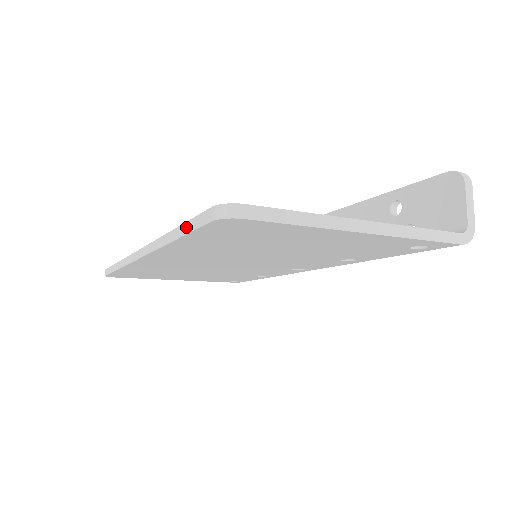
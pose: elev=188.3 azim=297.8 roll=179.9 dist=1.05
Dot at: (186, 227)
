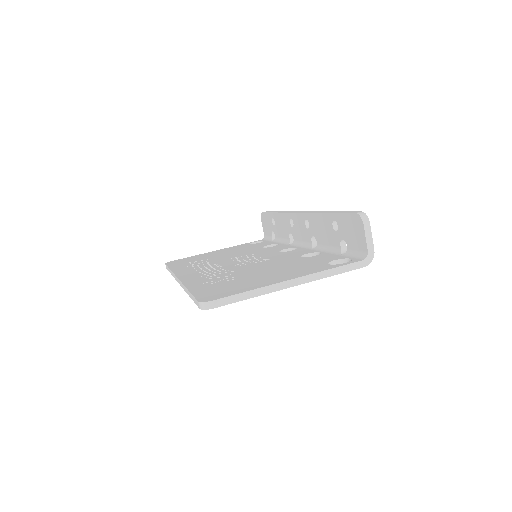
Dot at: (192, 297)
